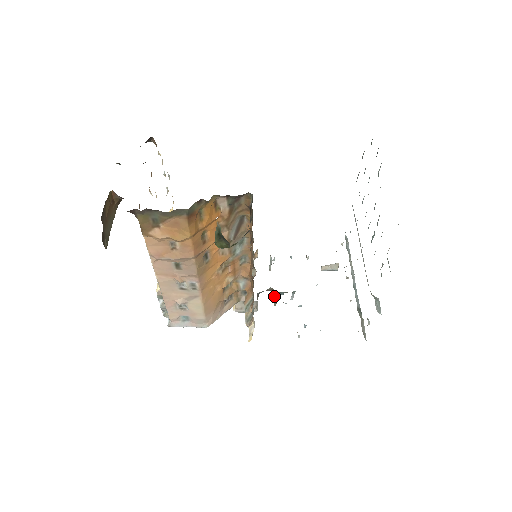
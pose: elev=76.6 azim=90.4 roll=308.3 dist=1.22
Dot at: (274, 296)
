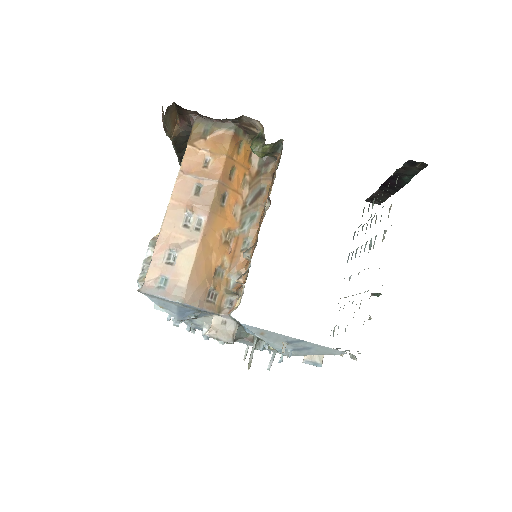
Dot at: (253, 345)
